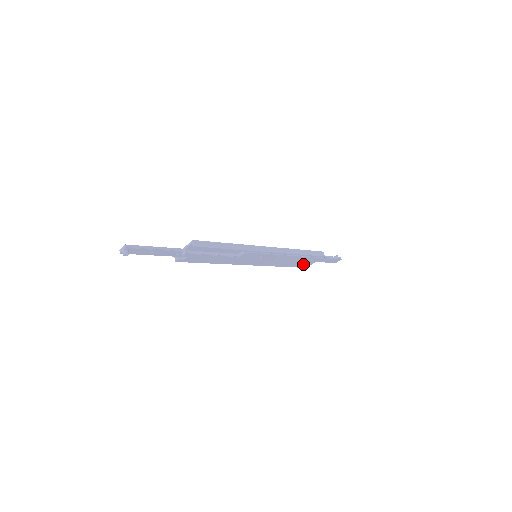
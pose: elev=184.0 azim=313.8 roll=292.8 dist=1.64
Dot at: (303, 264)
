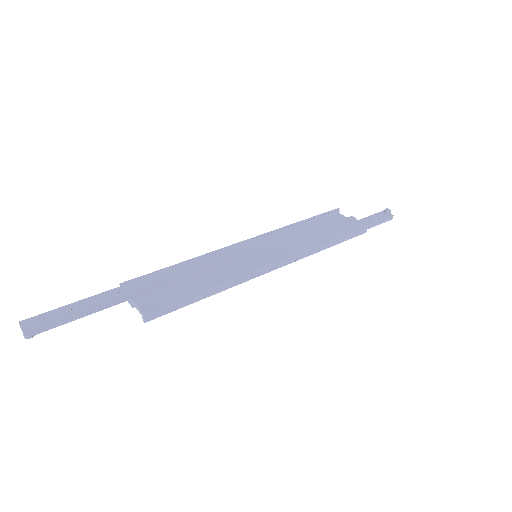
Dot at: occluded
